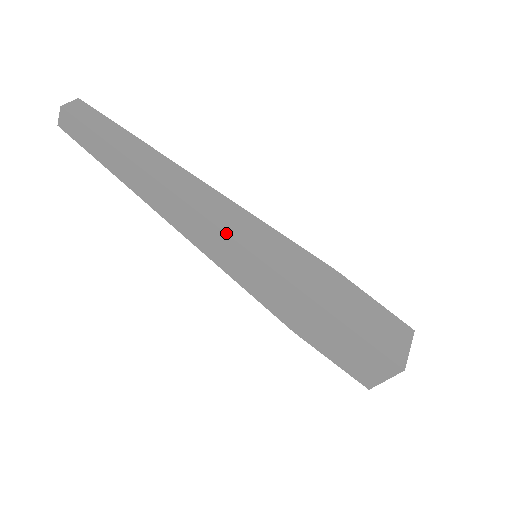
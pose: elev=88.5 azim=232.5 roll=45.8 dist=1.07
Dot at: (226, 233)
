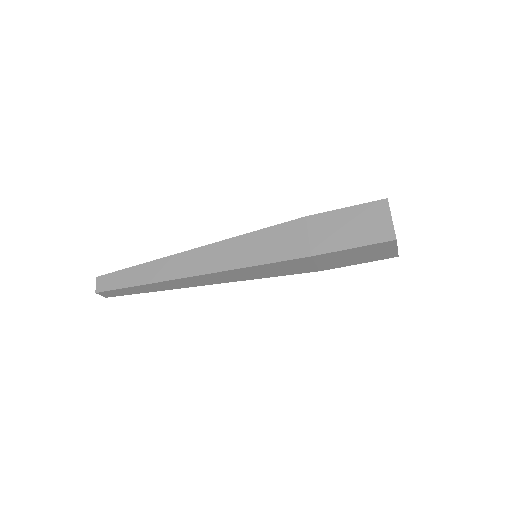
Dot at: (225, 271)
